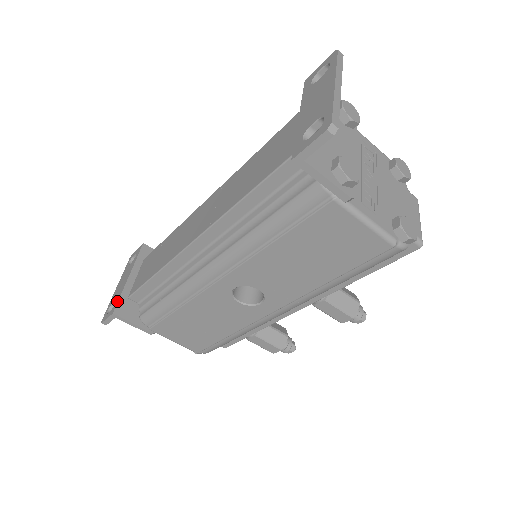
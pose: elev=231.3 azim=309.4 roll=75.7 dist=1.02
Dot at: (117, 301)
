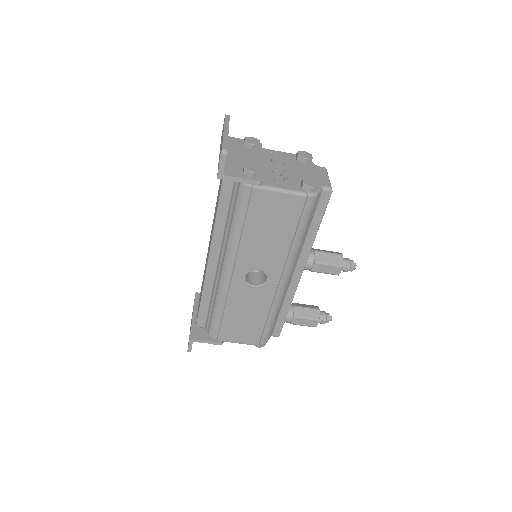
Dot at: (190, 331)
